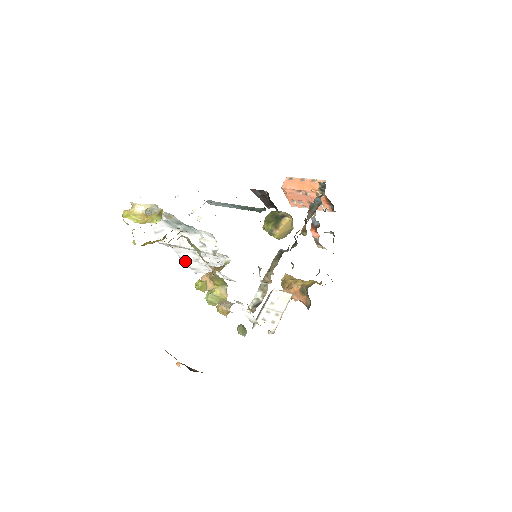
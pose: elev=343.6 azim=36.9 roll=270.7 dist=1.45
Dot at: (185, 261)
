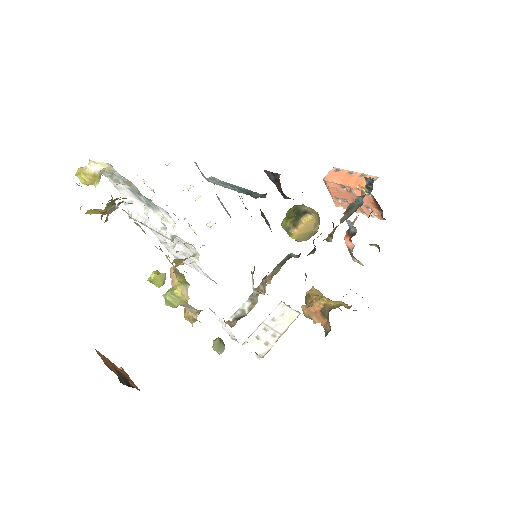
Dot at: (165, 246)
